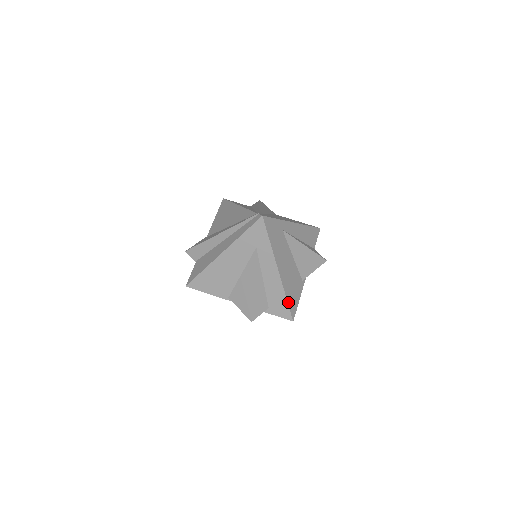
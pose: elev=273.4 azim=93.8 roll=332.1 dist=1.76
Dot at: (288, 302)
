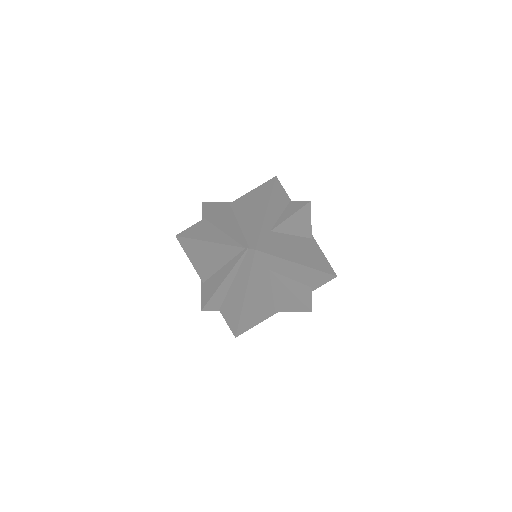
Dot at: (323, 271)
